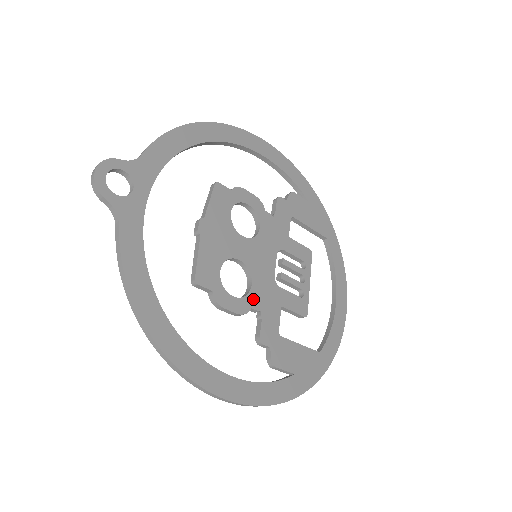
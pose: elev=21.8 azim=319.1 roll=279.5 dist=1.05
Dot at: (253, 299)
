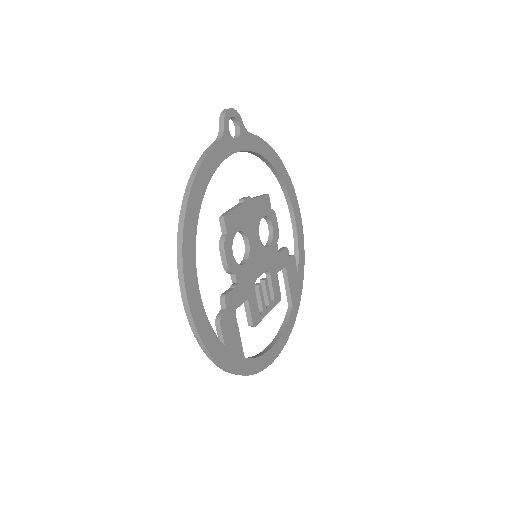
Dot at: (239, 271)
